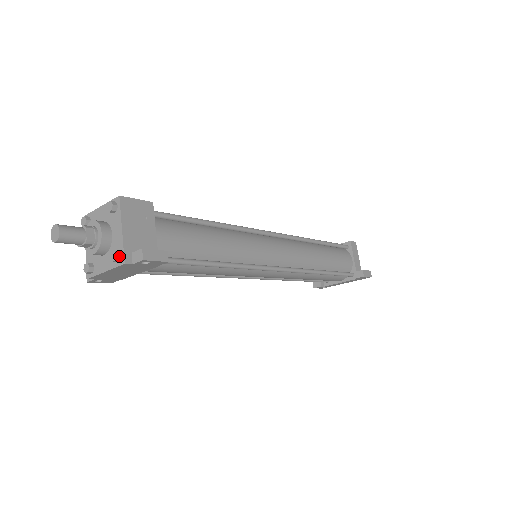
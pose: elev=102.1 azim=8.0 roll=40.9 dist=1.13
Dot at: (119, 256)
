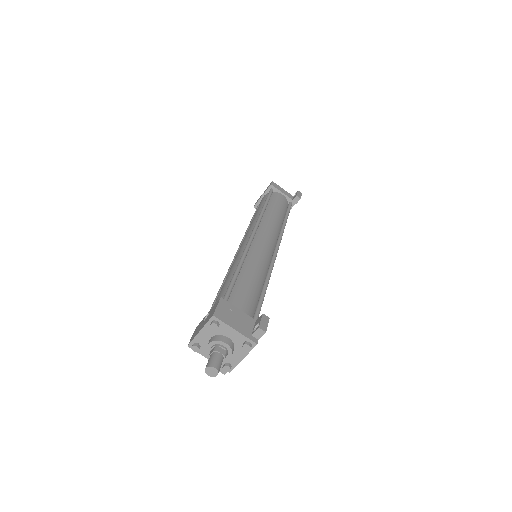
Dot at: (250, 344)
